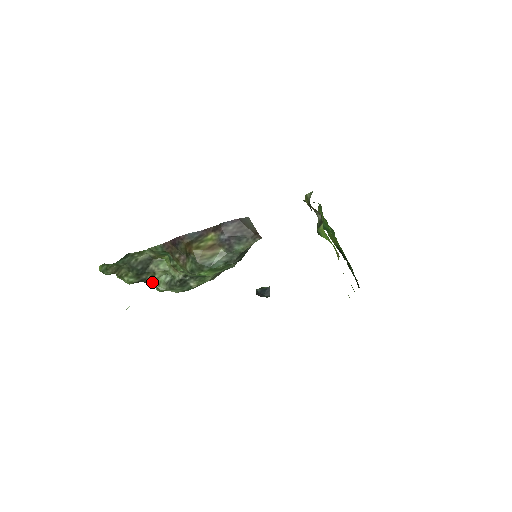
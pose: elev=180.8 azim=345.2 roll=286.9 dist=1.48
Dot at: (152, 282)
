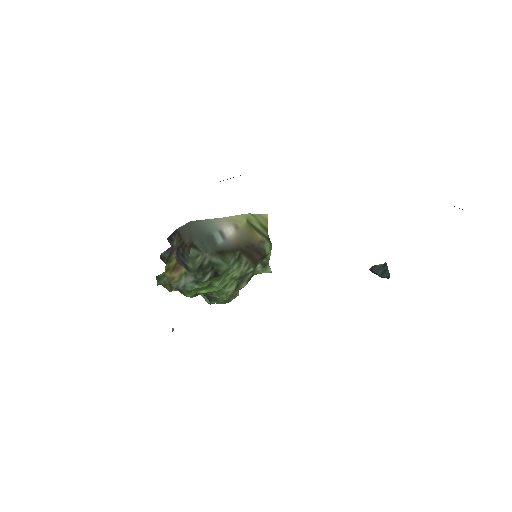
Dot at: (201, 295)
